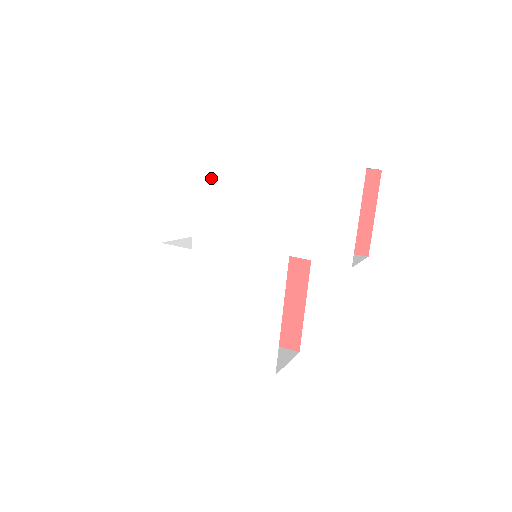
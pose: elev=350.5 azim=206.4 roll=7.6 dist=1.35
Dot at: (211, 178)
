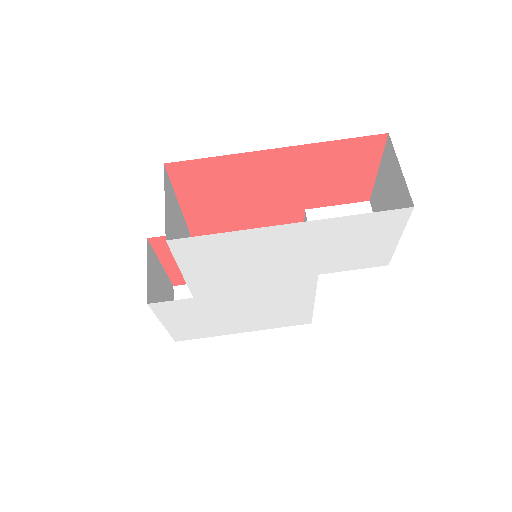
Dot at: (197, 254)
